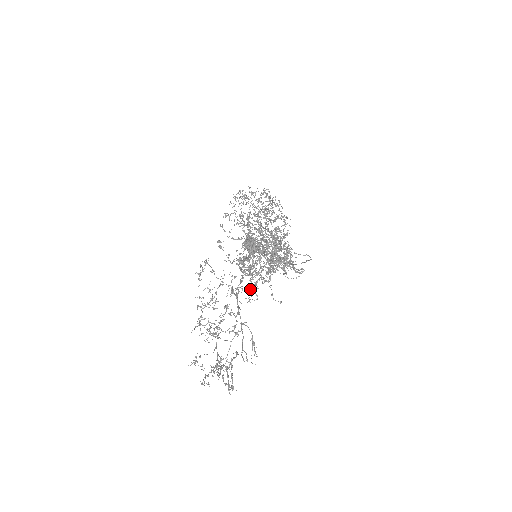
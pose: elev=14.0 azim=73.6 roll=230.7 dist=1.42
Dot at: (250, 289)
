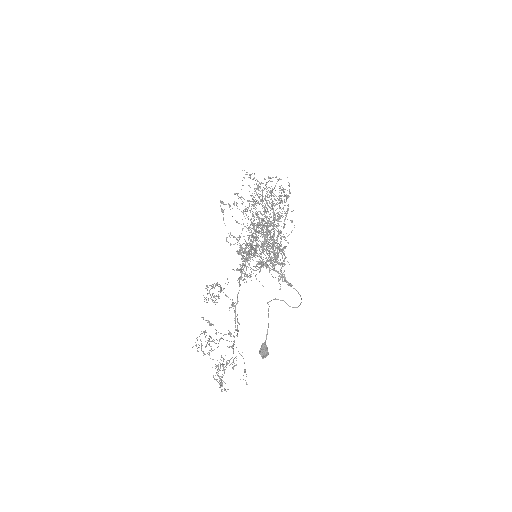
Dot at: (244, 279)
